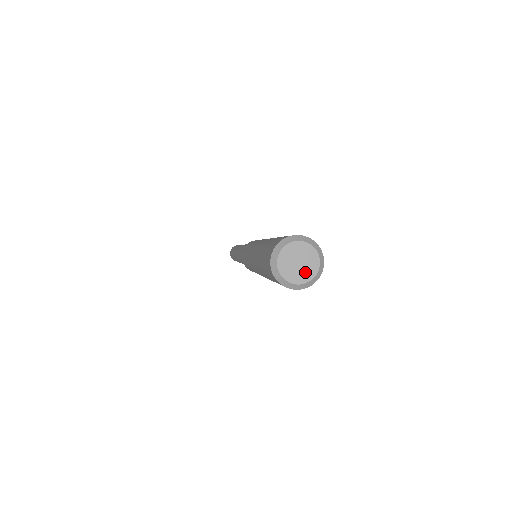
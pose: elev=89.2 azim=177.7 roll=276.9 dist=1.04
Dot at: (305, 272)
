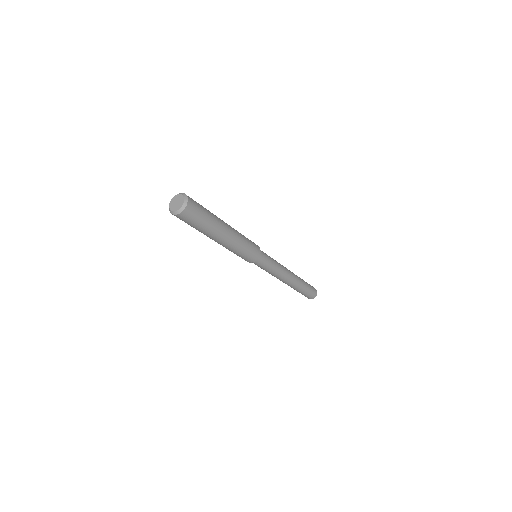
Dot at: (180, 202)
